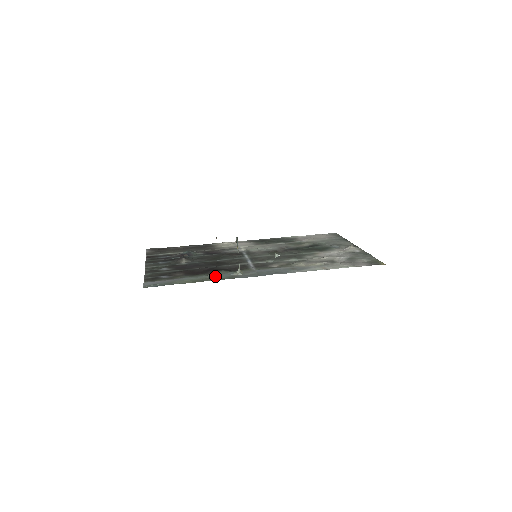
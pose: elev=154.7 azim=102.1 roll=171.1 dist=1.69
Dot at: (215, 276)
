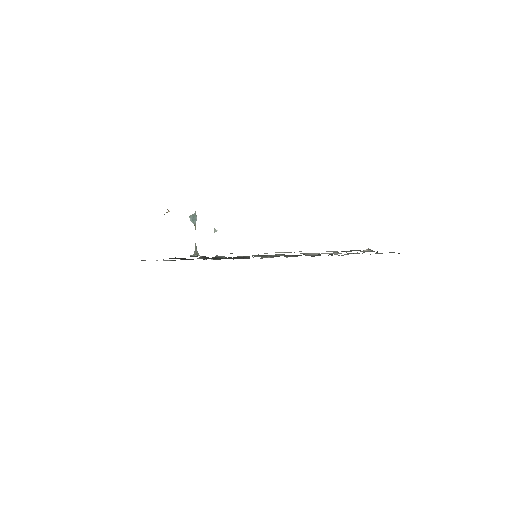
Dot at: occluded
